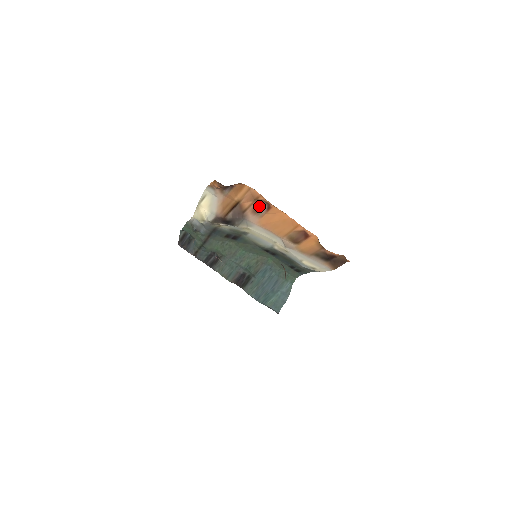
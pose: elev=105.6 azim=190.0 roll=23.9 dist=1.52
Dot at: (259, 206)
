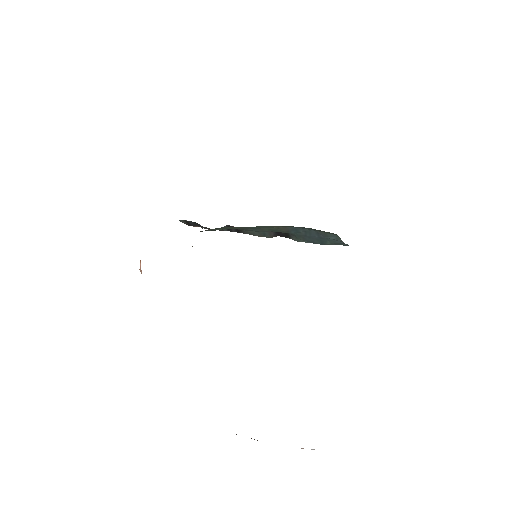
Dot at: occluded
